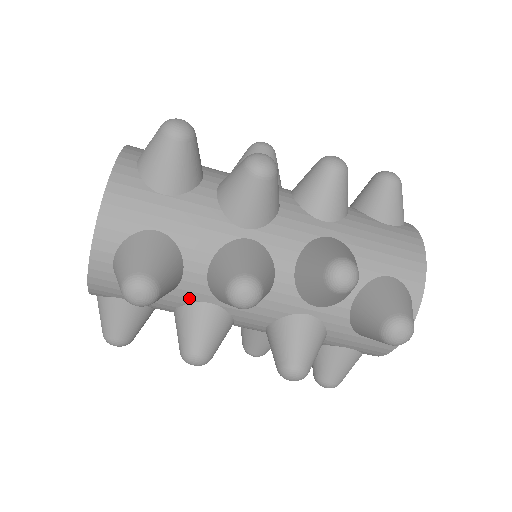
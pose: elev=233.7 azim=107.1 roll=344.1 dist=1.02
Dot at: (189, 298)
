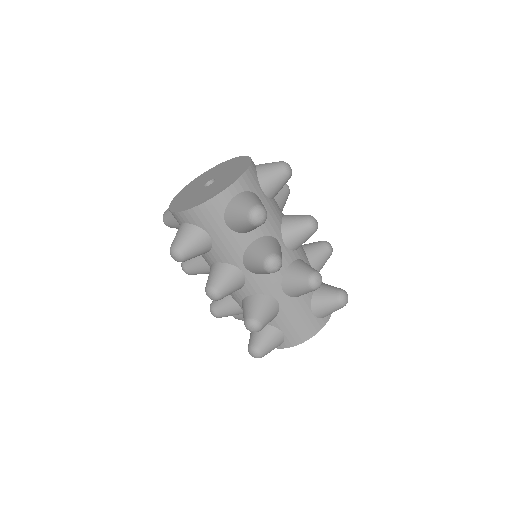
Dot at: (202, 256)
